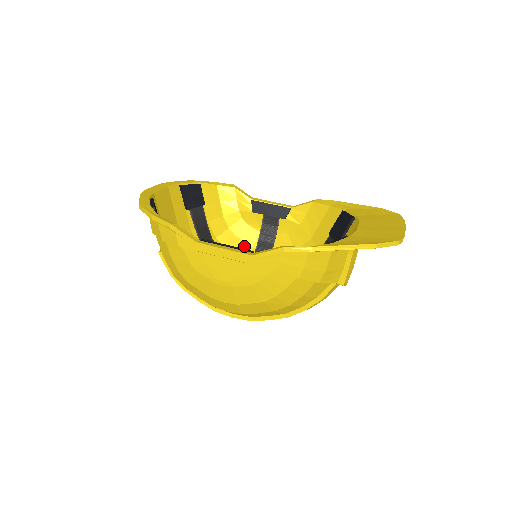
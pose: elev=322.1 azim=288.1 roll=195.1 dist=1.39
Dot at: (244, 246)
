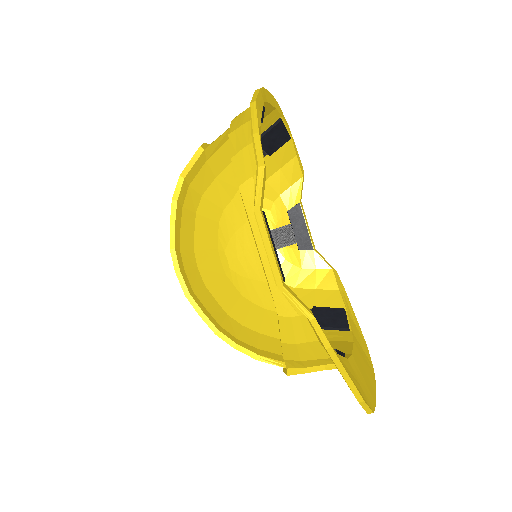
Dot at: occluded
